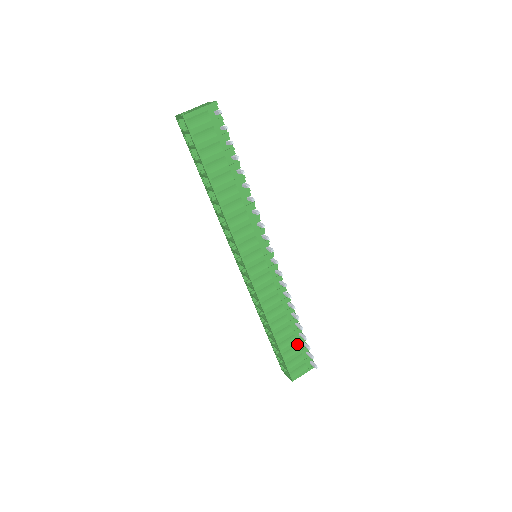
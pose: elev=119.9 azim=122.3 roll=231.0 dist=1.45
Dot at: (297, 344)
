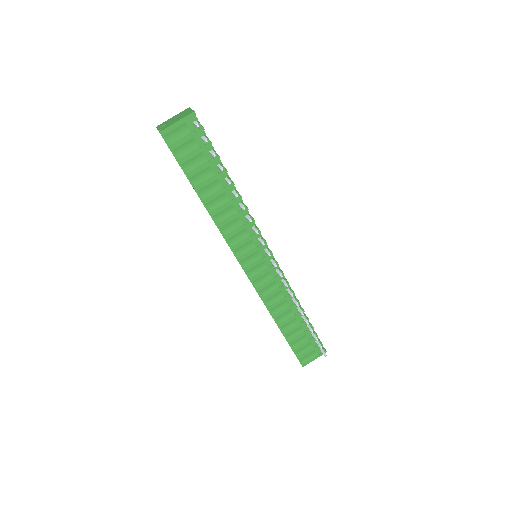
Dot at: (305, 334)
